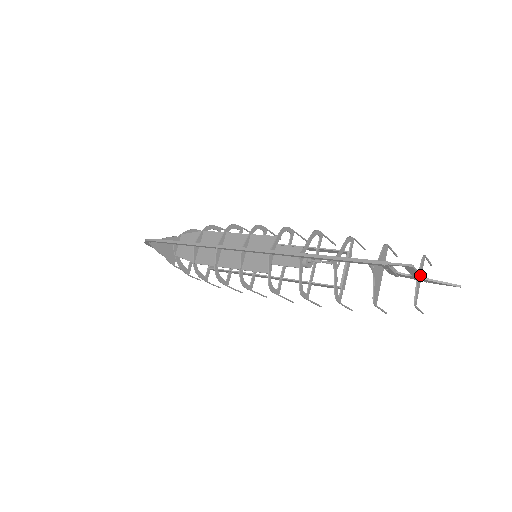
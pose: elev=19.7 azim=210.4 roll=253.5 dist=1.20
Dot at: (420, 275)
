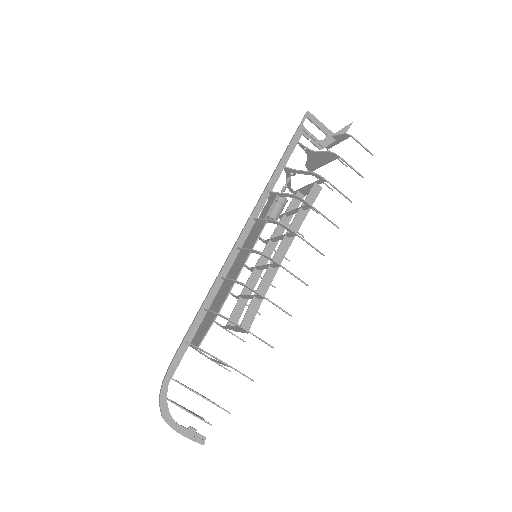
Dot at: (327, 128)
